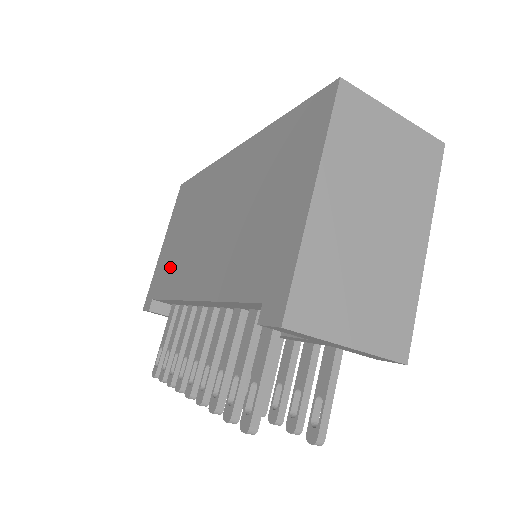
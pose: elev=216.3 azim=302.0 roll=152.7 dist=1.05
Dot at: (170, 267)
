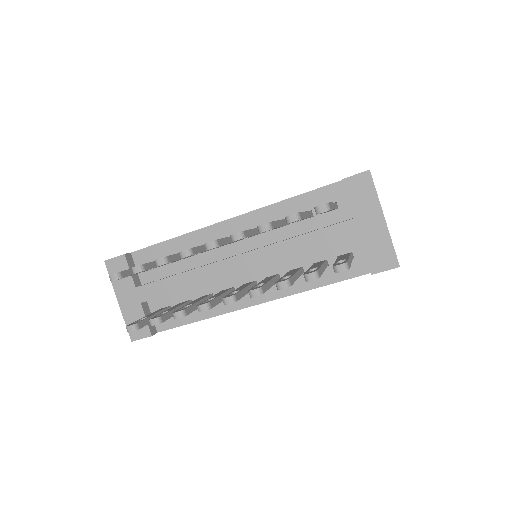
Dot at: occluded
